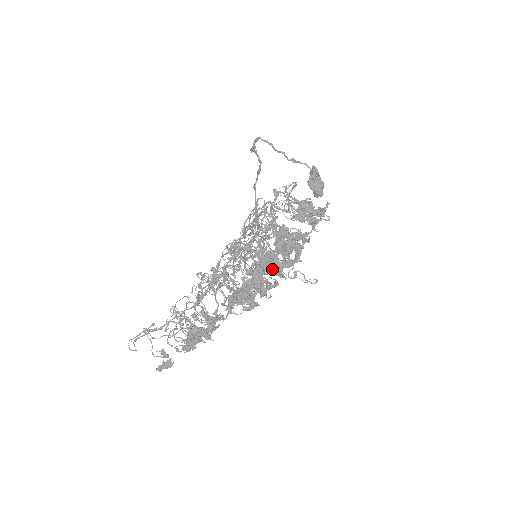
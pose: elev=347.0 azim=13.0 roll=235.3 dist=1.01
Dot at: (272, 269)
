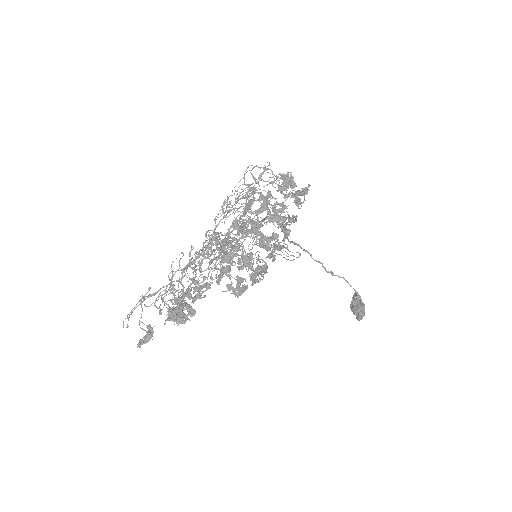
Dot at: (261, 244)
